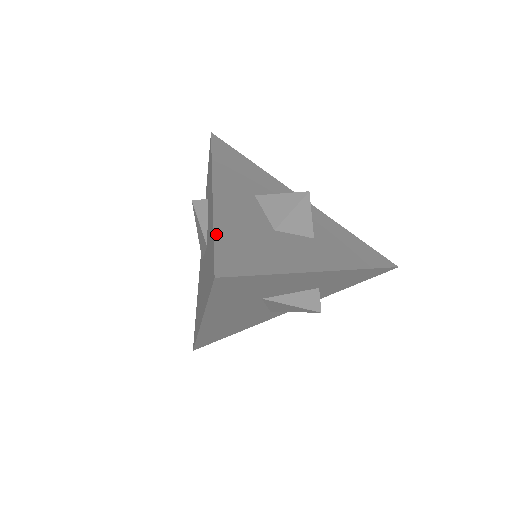
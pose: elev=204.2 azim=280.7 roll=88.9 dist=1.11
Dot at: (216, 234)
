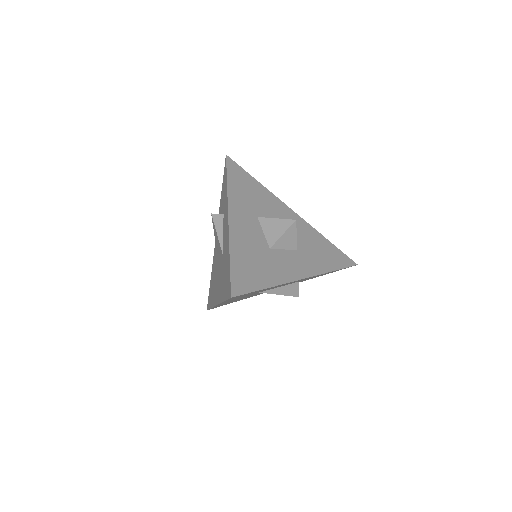
Dot at: (231, 261)
